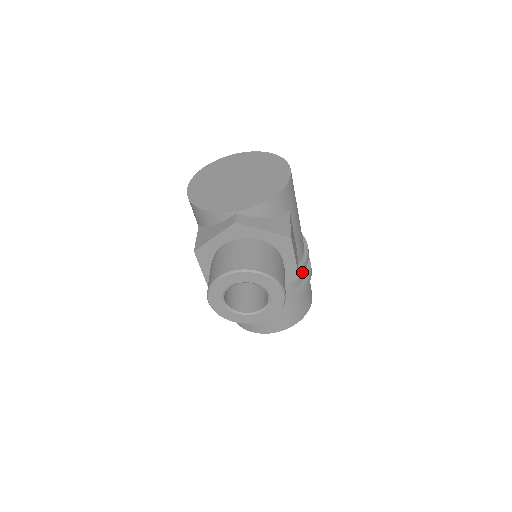
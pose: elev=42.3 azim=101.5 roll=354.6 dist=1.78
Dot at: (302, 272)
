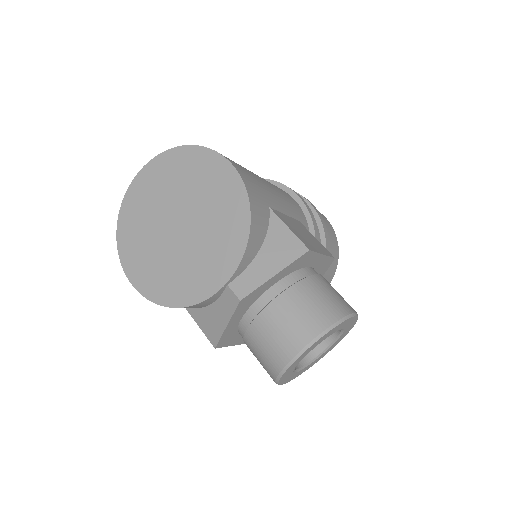
Dot at: (317, 230)
